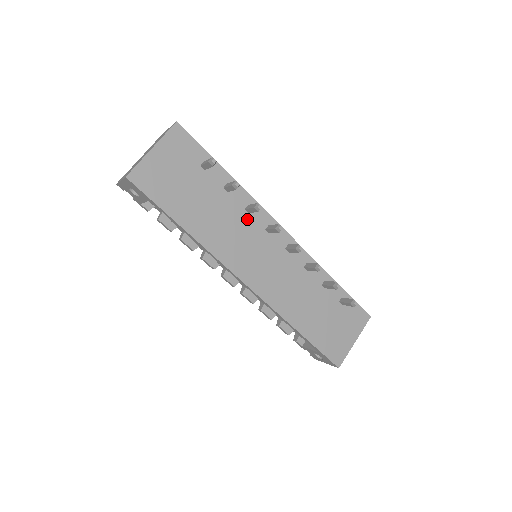
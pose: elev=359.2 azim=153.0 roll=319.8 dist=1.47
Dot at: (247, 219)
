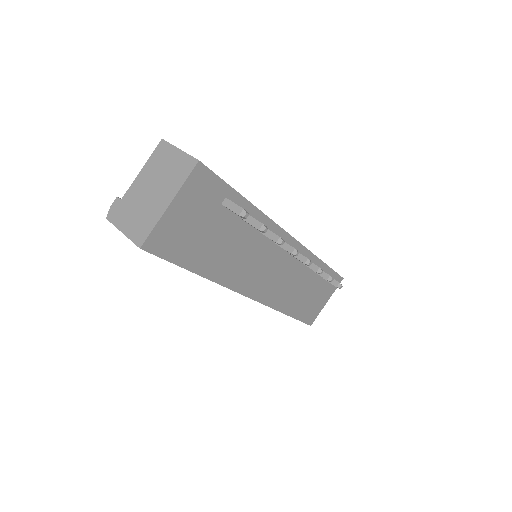
Dot at: (260, 241)
